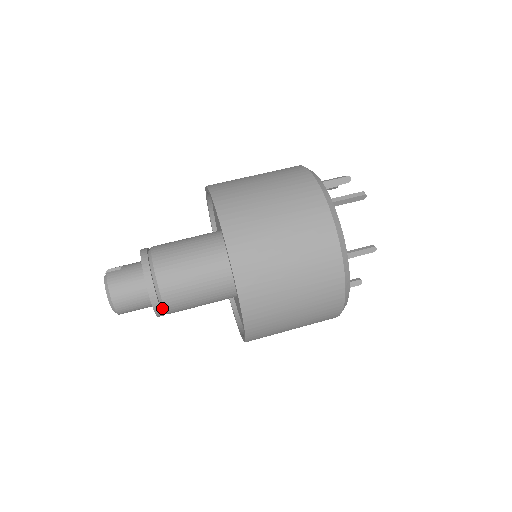
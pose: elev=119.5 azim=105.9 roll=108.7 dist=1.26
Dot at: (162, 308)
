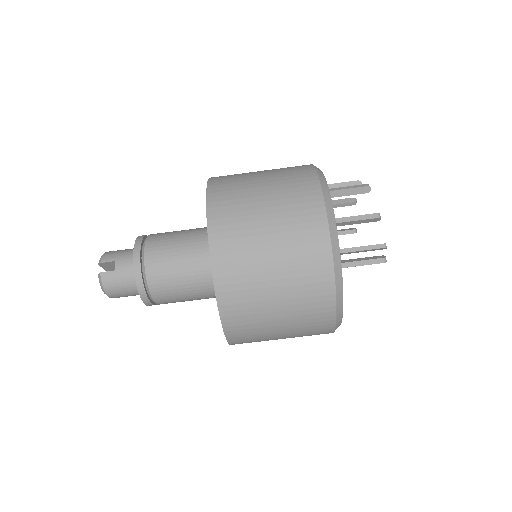
Dot at: occluded
